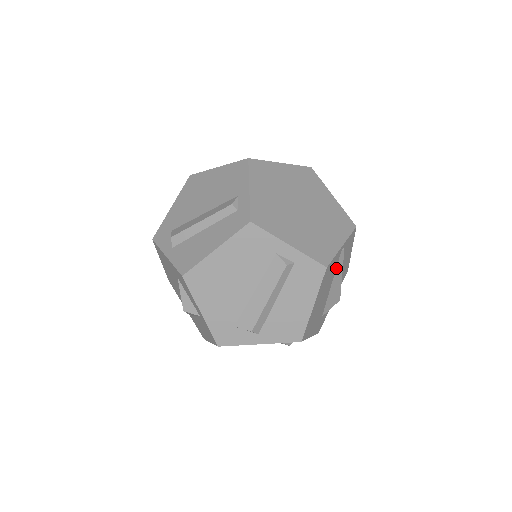
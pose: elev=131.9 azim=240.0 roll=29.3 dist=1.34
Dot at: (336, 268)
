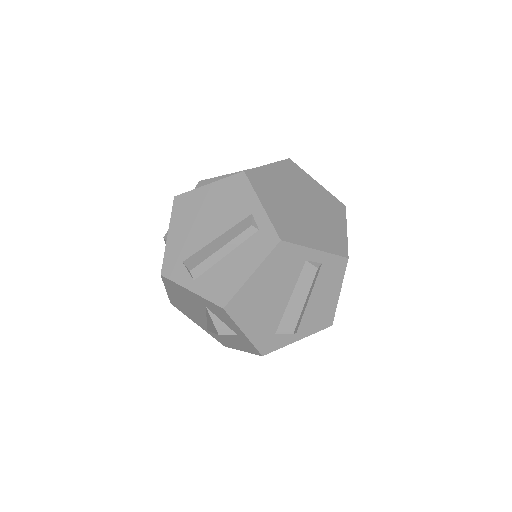
Dot at: occluded
